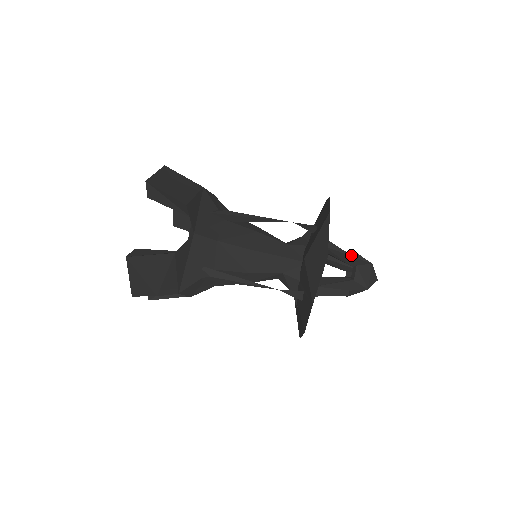
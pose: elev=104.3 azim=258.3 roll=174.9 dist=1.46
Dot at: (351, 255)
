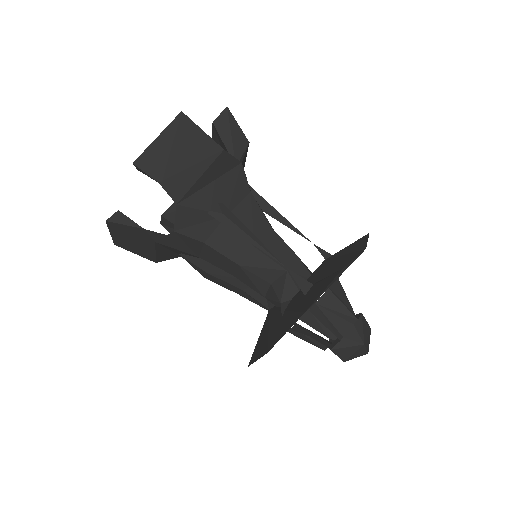
Dot at: occluded
